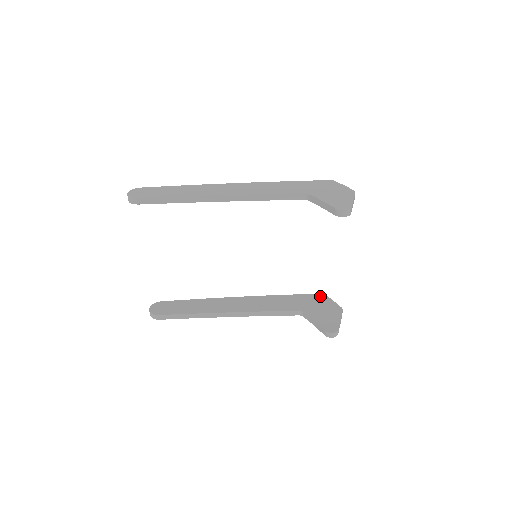
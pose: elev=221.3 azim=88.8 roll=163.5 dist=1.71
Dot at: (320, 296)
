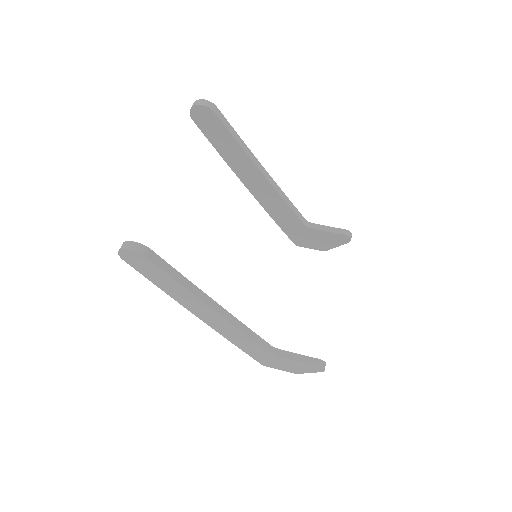
Dot at: occluded
